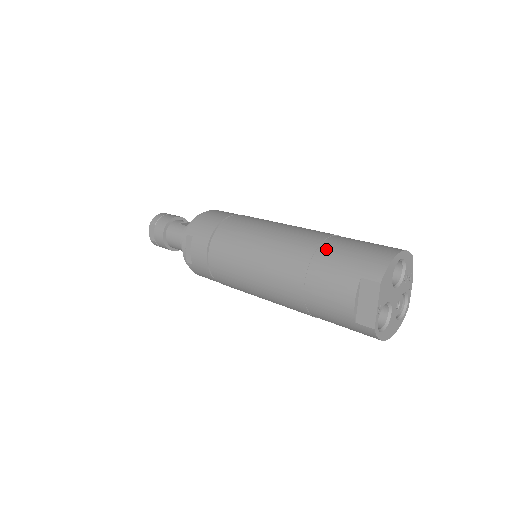
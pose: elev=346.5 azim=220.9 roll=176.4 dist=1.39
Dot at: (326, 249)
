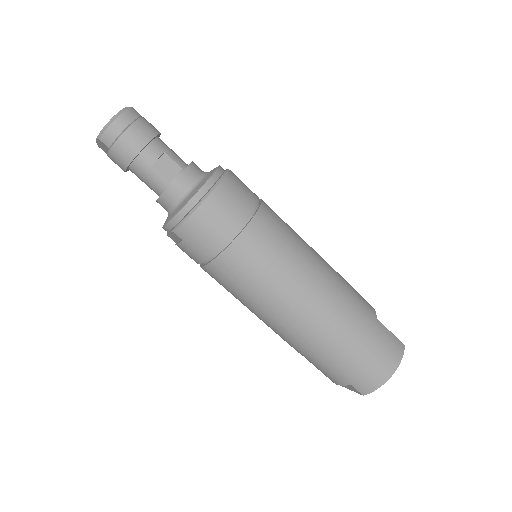
Dot at: (334, 349)
